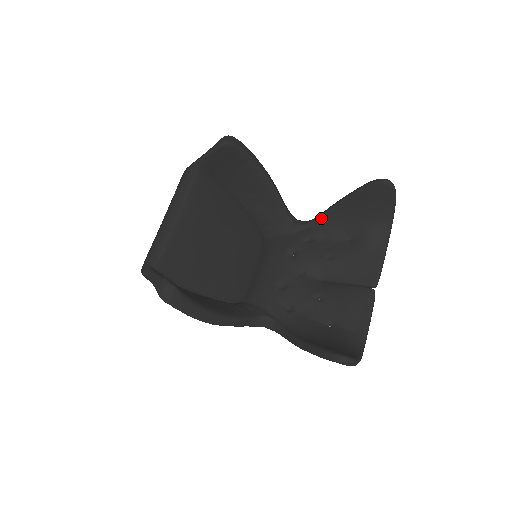
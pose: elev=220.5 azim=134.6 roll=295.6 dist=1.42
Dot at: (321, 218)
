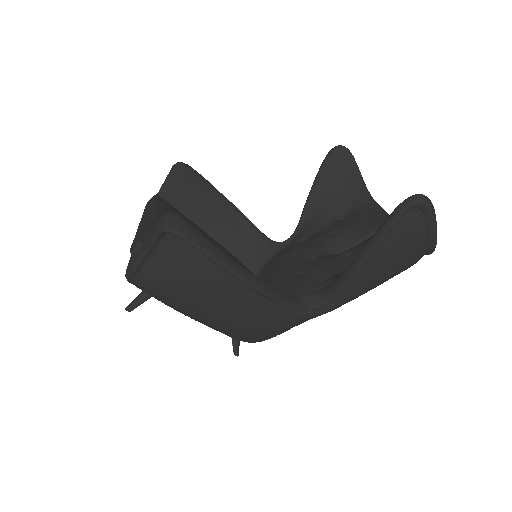
Dot at: (301, 222)
